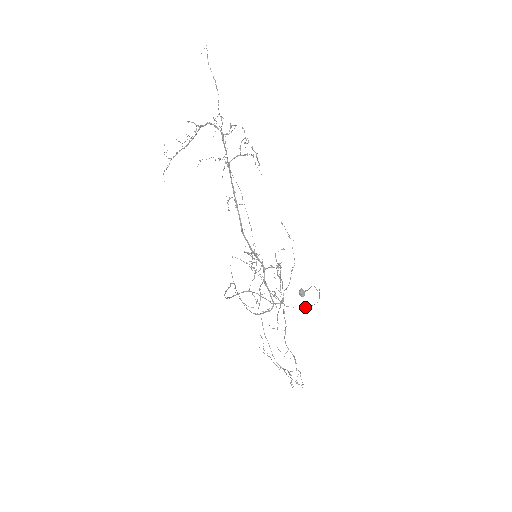
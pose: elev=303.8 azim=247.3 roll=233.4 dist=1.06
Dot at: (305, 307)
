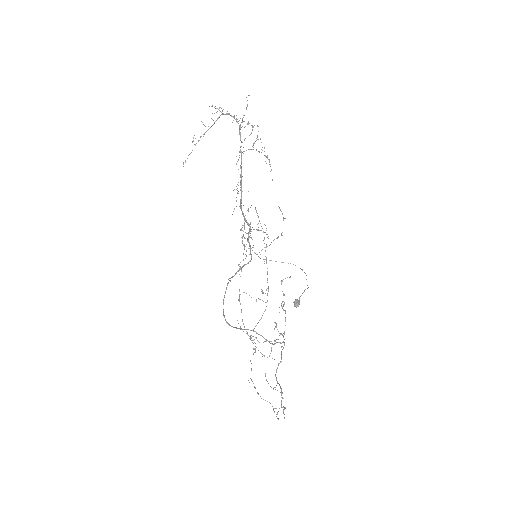
Dot at: (281, 262)
